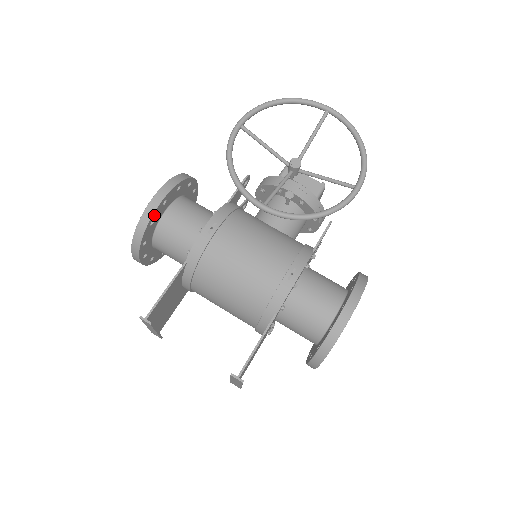
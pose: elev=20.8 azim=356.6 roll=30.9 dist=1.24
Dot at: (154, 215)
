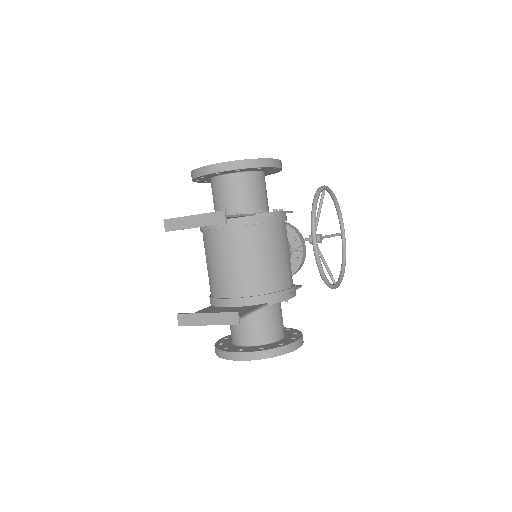
Dot at: (267, 167)
